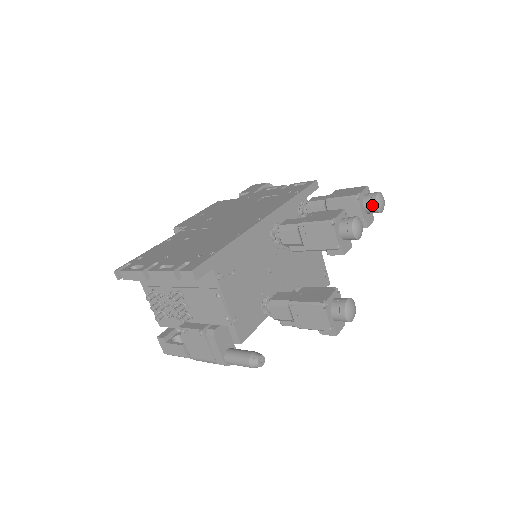
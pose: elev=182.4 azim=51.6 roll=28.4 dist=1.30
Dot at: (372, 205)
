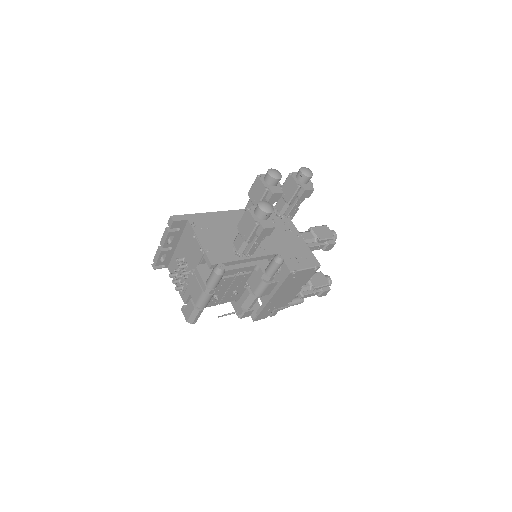
Dot at: (299, 173)
